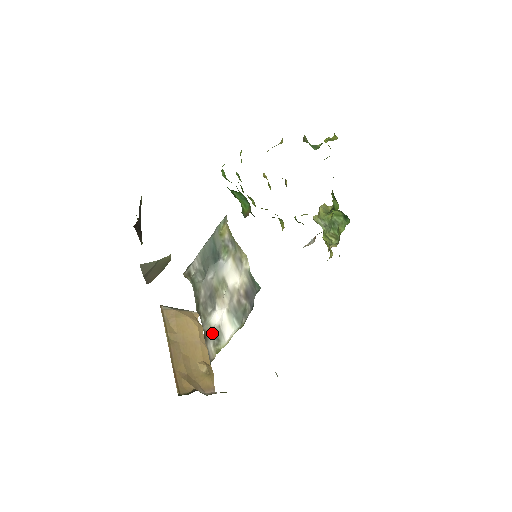
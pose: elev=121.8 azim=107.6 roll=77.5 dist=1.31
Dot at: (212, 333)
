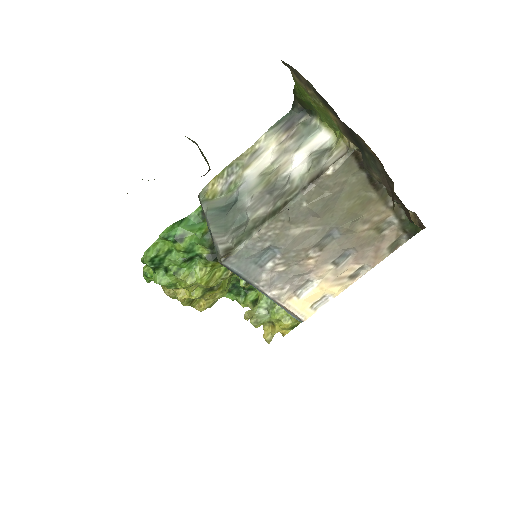
Dot at: (315, 159)
